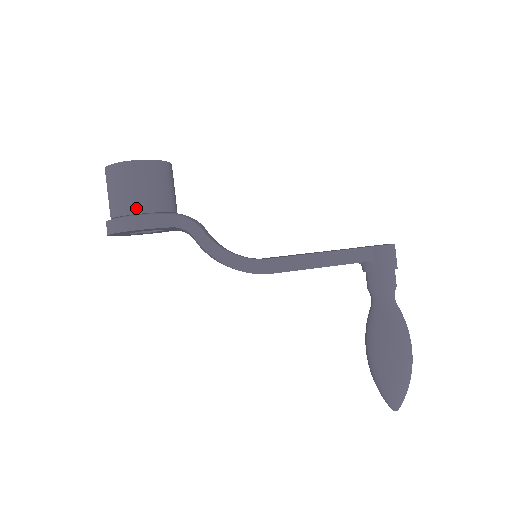
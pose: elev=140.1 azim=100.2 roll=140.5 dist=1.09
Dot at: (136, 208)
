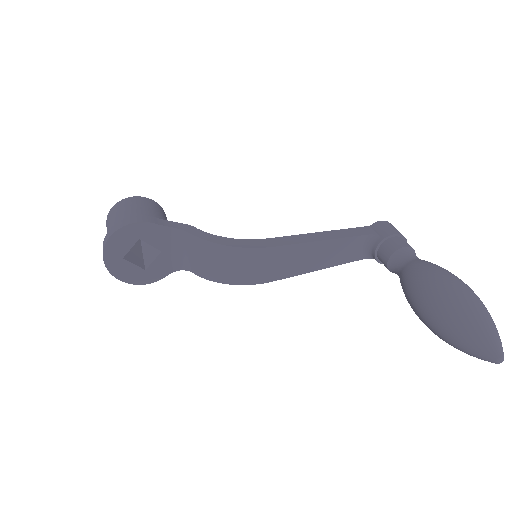
Dot at: occluded
